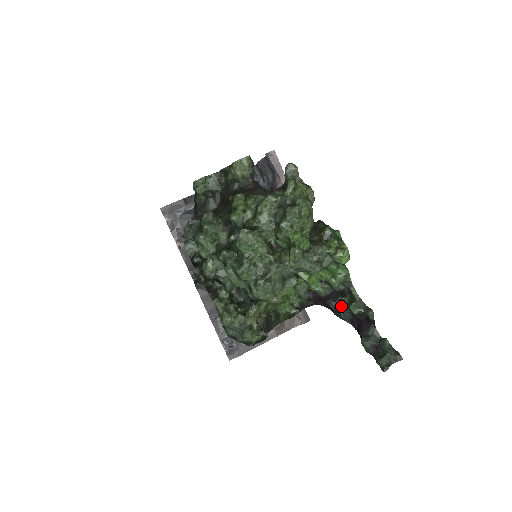
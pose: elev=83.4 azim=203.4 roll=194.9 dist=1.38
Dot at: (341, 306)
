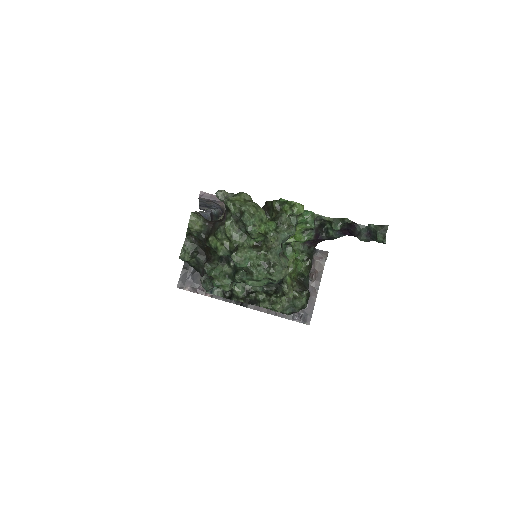
Dot at: (329, 232)
